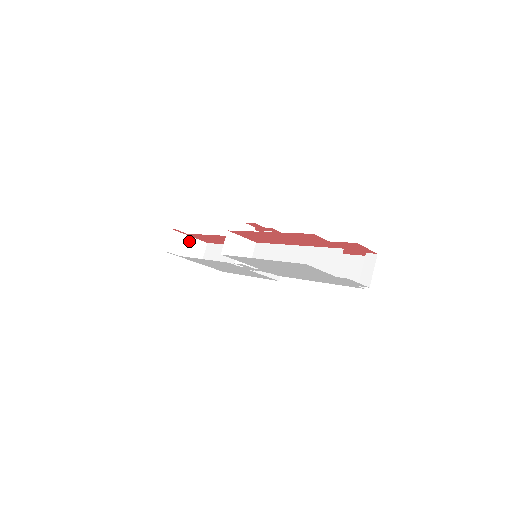
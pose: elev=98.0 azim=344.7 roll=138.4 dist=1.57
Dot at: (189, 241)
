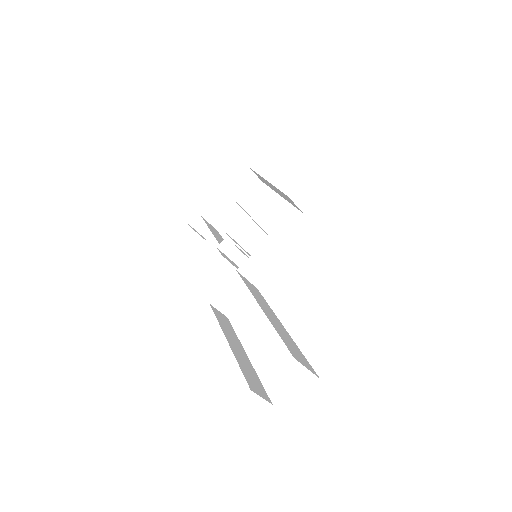
Dot at: (209, 209)
